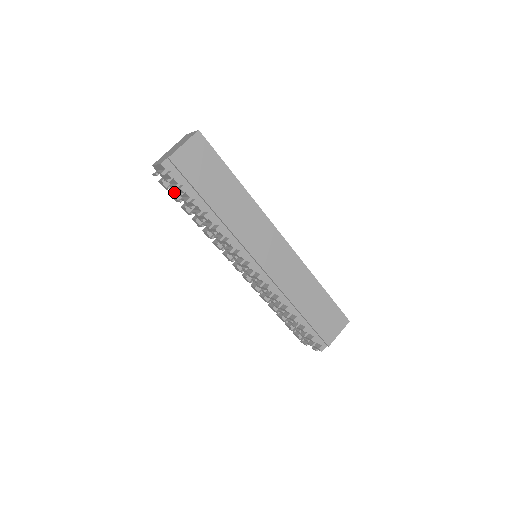
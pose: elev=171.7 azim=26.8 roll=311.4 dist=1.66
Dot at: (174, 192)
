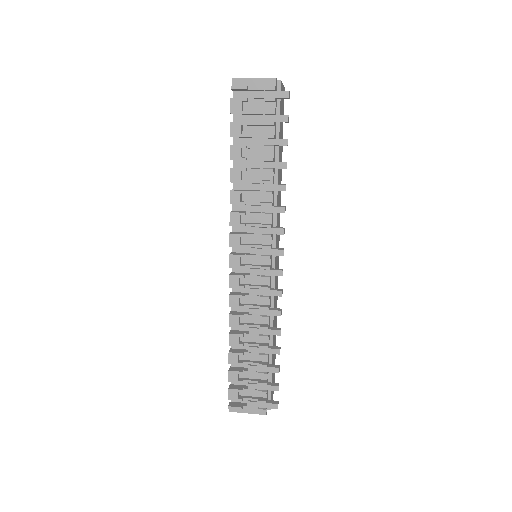
Dot at: occluded
